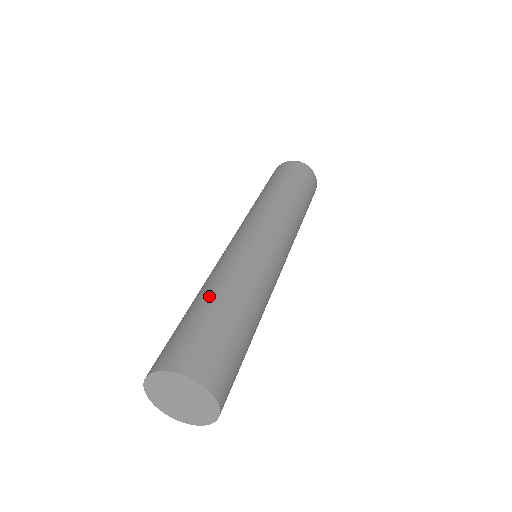
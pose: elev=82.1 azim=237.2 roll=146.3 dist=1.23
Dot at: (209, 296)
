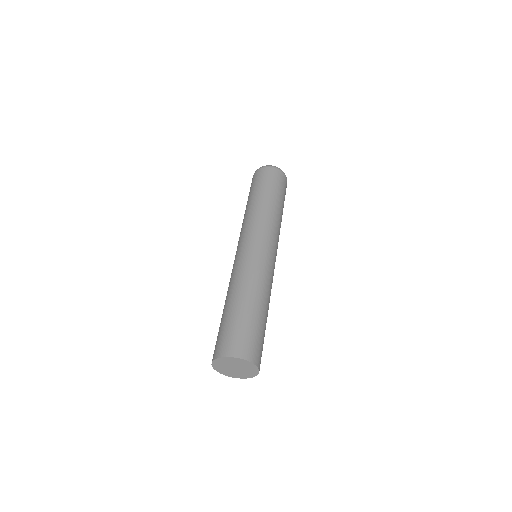
Dot at: (262, 307)
